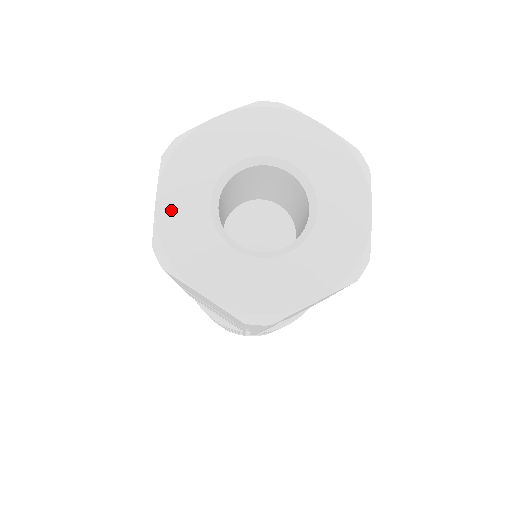
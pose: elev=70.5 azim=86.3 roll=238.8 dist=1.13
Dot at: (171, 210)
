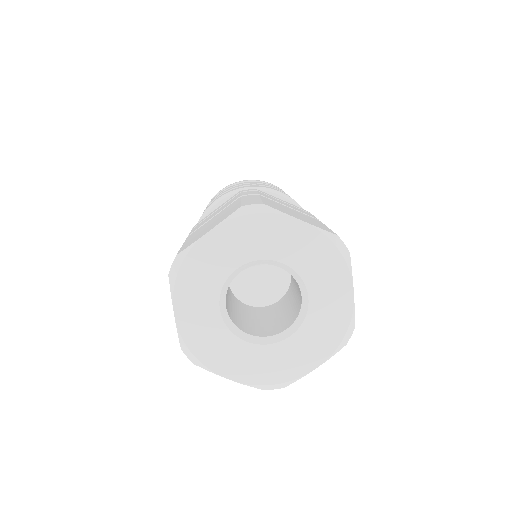
Dot at: (189, 321)
